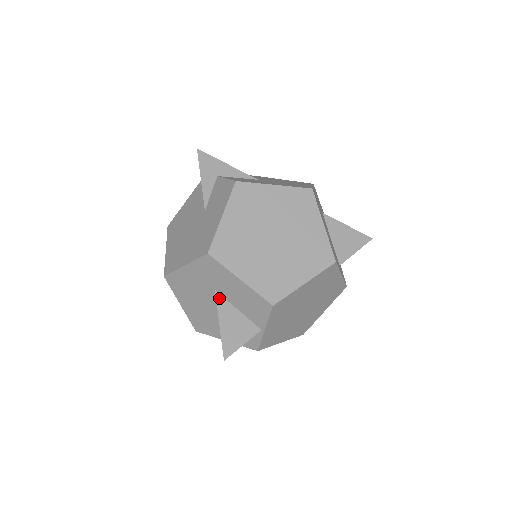
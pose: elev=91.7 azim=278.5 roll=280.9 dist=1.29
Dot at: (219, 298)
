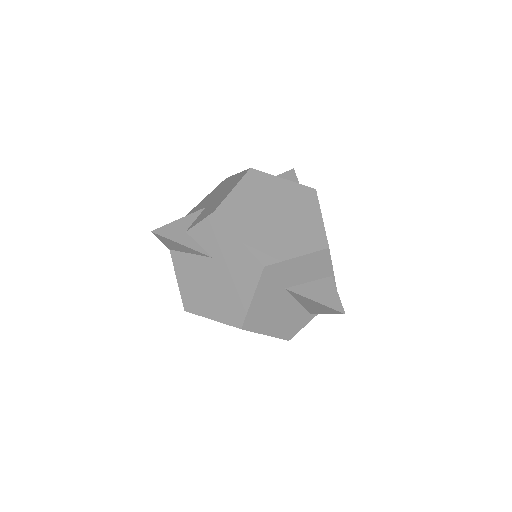
Dot at: (293, 290)
